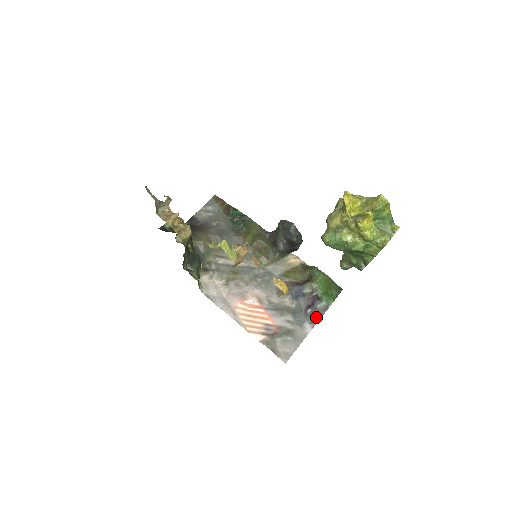
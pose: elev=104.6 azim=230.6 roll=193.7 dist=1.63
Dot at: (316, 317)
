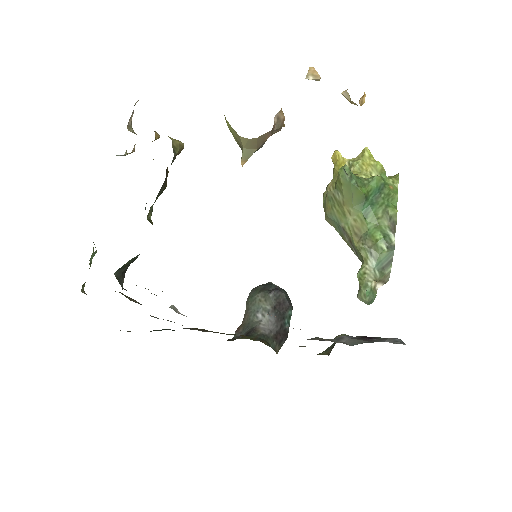
Dot at: (393, 339)
